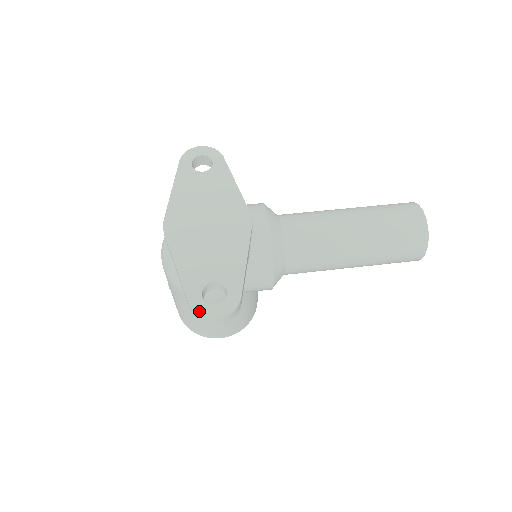
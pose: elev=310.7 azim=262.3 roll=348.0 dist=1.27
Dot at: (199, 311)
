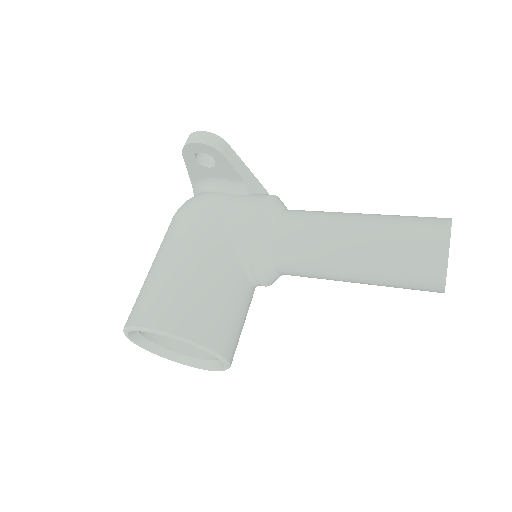
Dot at: occluded
